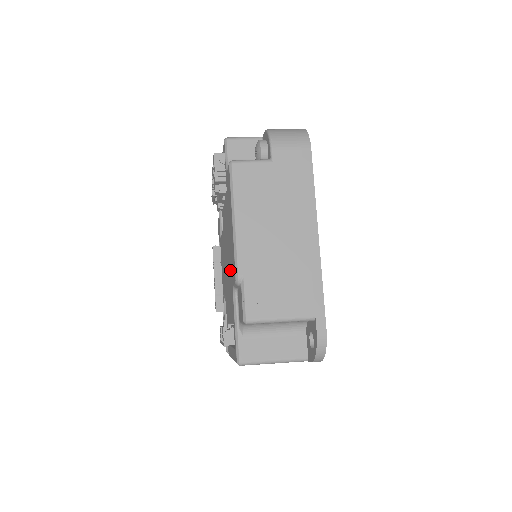
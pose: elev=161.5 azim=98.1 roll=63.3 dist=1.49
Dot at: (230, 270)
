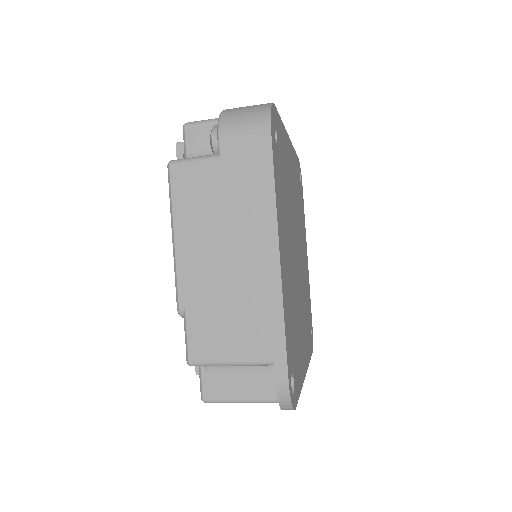
Dot at: occluded
